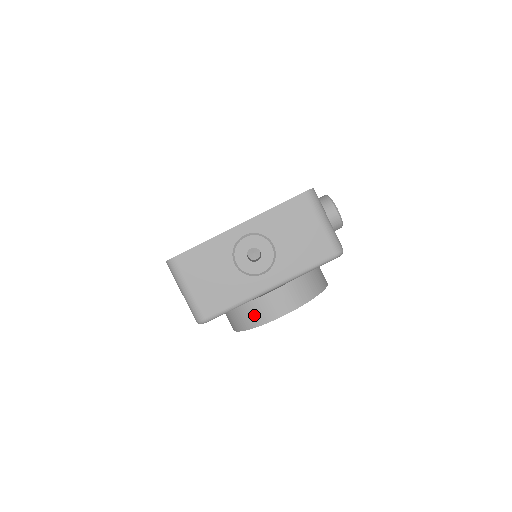
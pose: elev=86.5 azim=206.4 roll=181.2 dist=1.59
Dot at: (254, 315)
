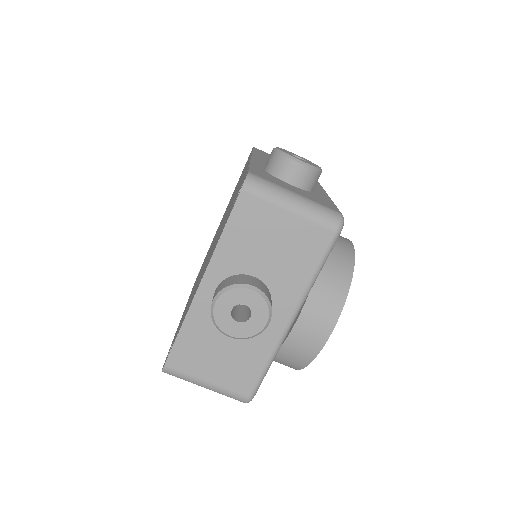
Dot at: (296, 356)
